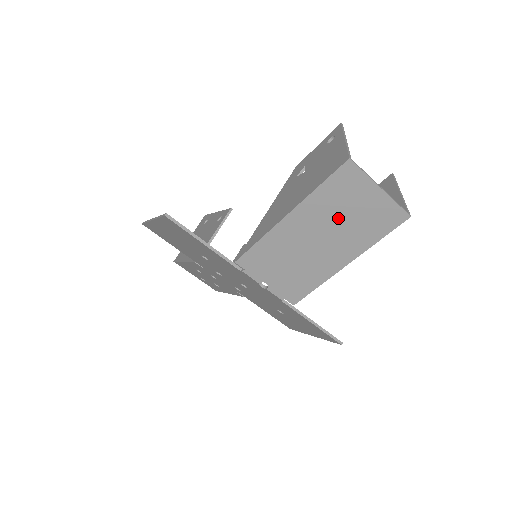
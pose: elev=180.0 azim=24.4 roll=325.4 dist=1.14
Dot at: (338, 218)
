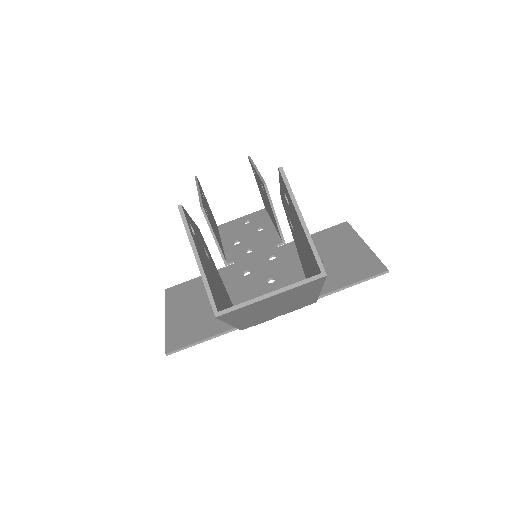
Dot at: (268, 306)
